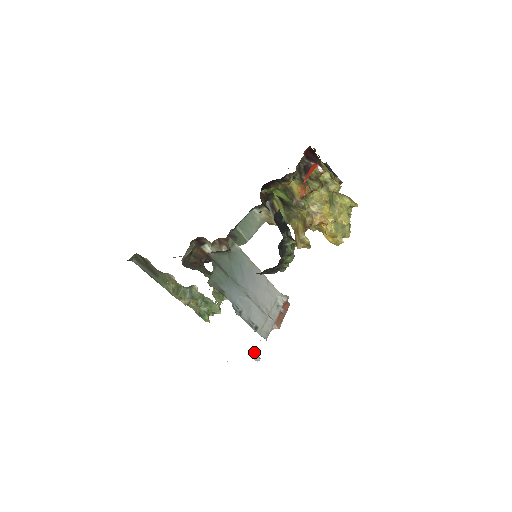
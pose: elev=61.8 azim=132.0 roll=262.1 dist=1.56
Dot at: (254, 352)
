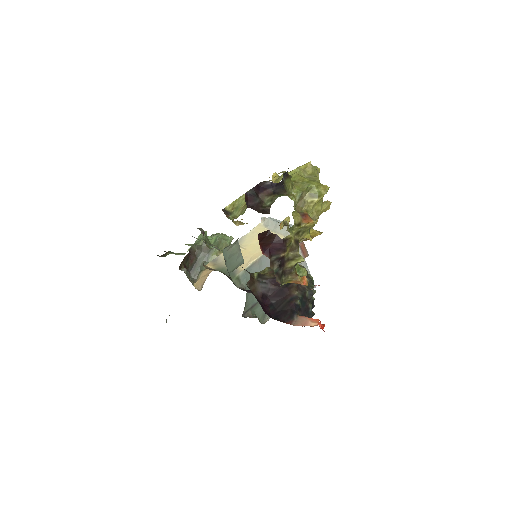
Dot at: occluded
